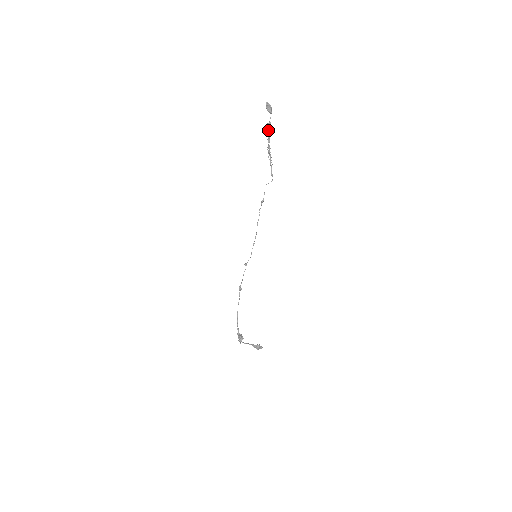
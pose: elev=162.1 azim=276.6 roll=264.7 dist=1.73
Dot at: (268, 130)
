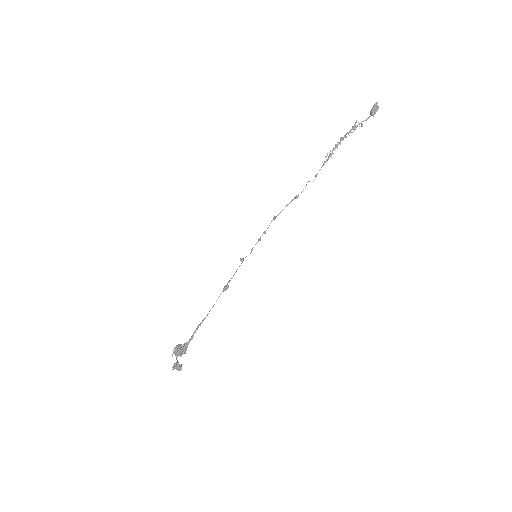
Dot at: (352, 128)
